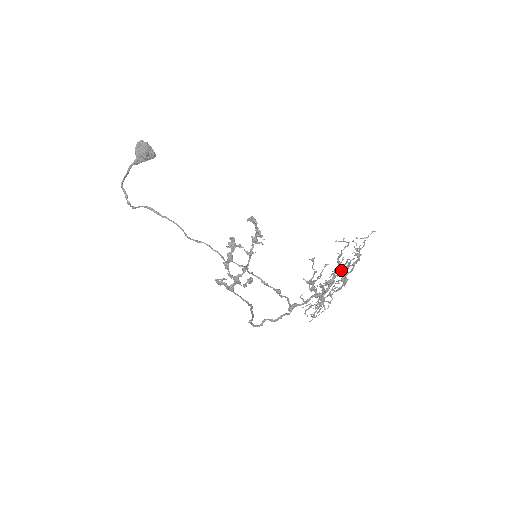
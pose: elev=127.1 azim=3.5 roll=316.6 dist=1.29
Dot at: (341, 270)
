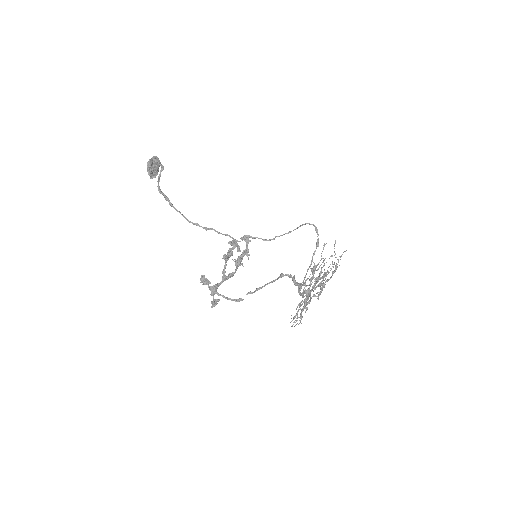
Dot at: occluded
